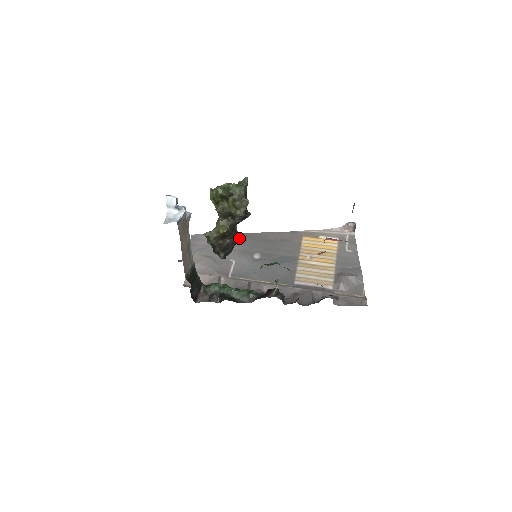
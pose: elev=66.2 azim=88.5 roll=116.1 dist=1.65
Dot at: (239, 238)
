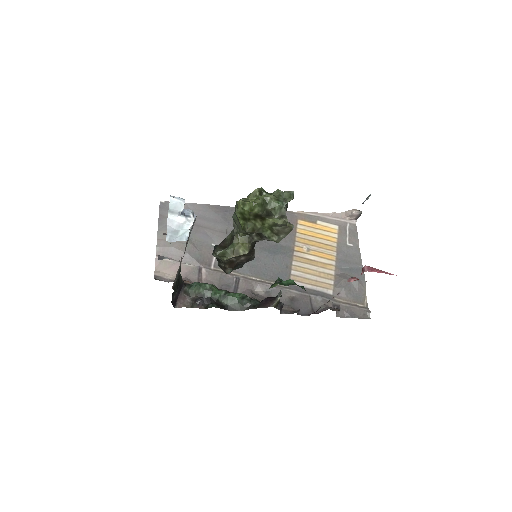
Dot at: (222, 213)
